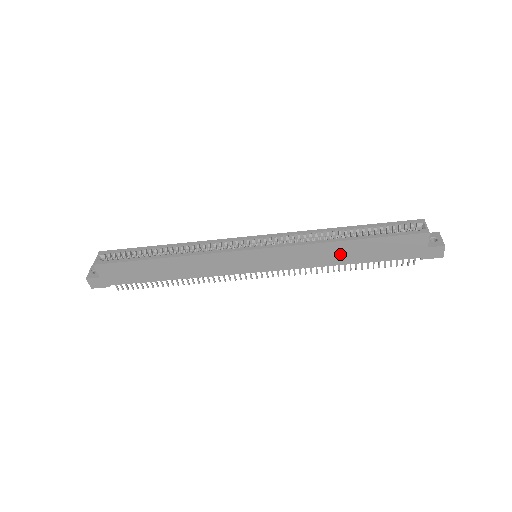
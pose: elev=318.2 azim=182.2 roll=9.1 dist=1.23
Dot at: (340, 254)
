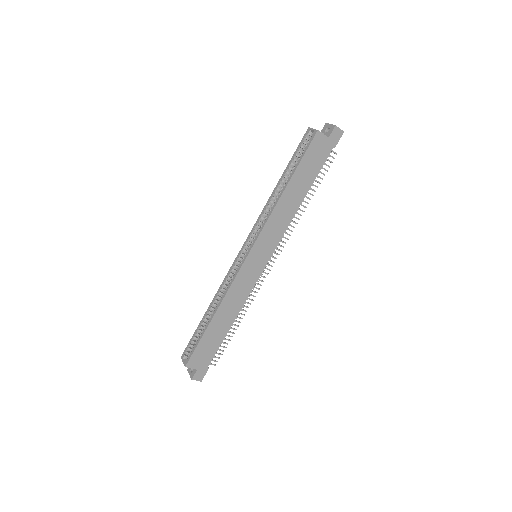
Dot at: (292, 199)
